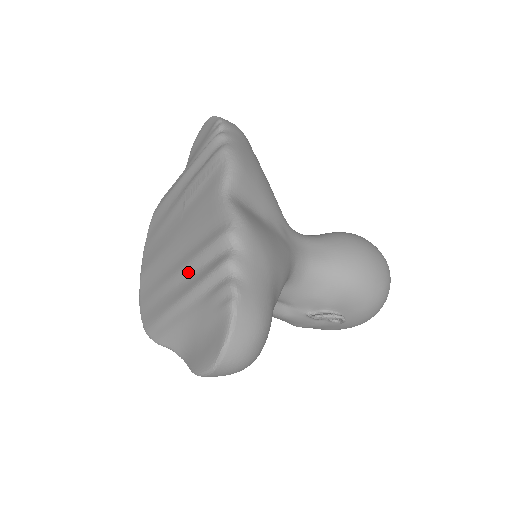
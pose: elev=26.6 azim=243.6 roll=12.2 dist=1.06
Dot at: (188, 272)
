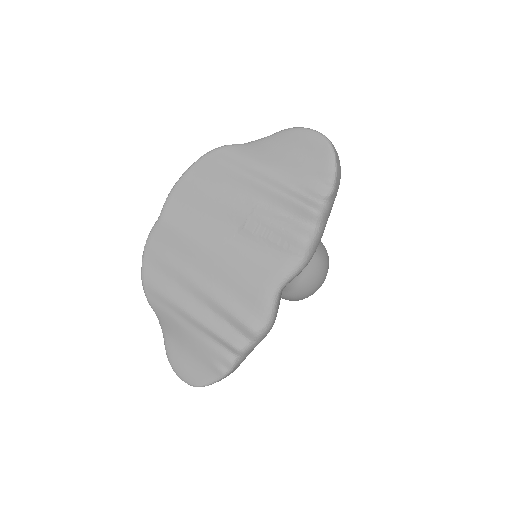
Dot at: (208, 303)
